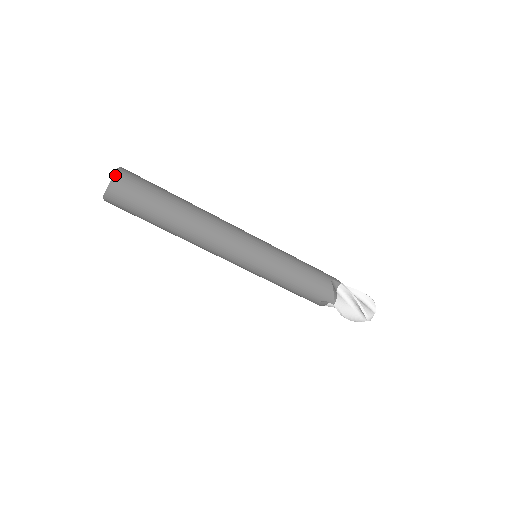
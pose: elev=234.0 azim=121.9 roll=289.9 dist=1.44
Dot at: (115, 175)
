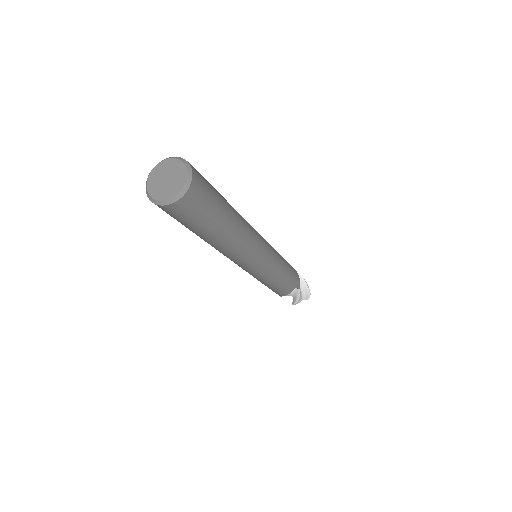
Dot at: (189, 166)
